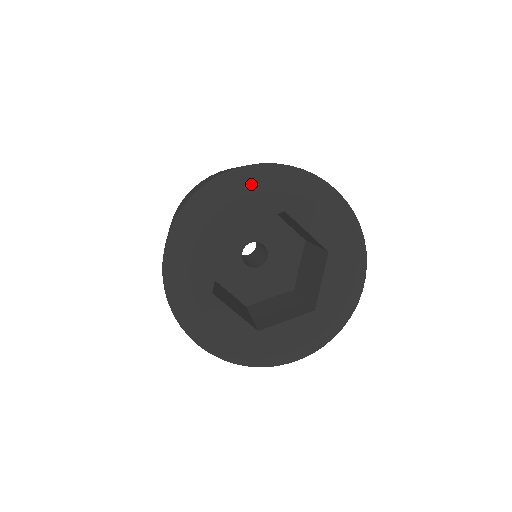
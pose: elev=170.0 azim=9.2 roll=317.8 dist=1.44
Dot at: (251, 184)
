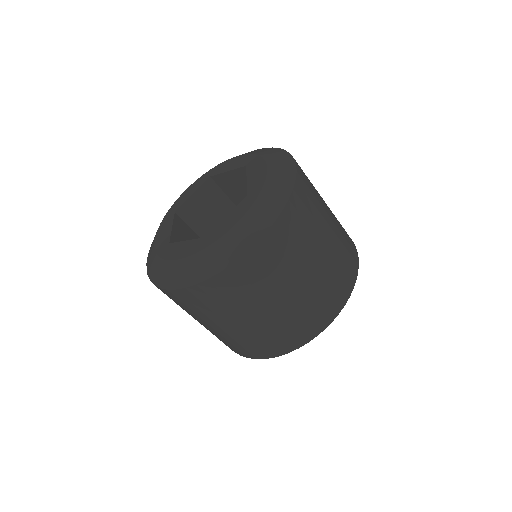
Dot at: (246, 153)
